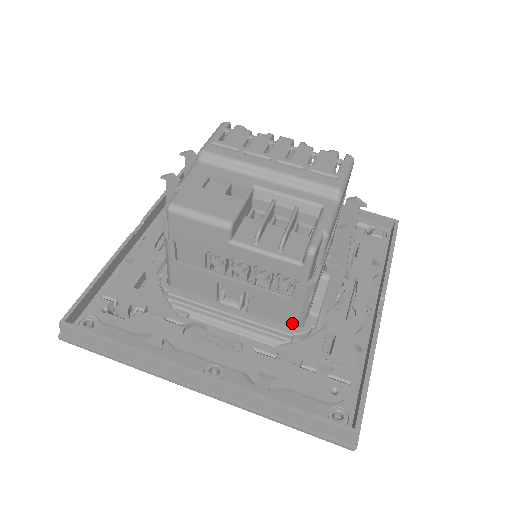
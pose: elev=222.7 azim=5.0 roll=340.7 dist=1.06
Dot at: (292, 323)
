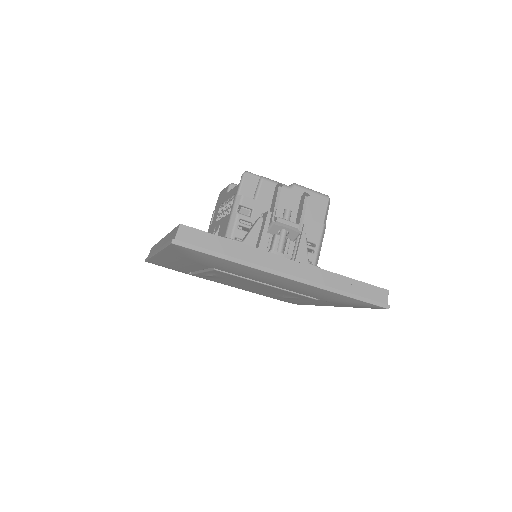
Dot at: (225, 235)
